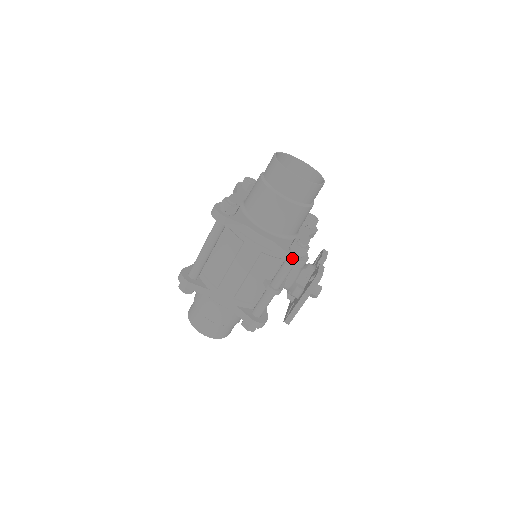
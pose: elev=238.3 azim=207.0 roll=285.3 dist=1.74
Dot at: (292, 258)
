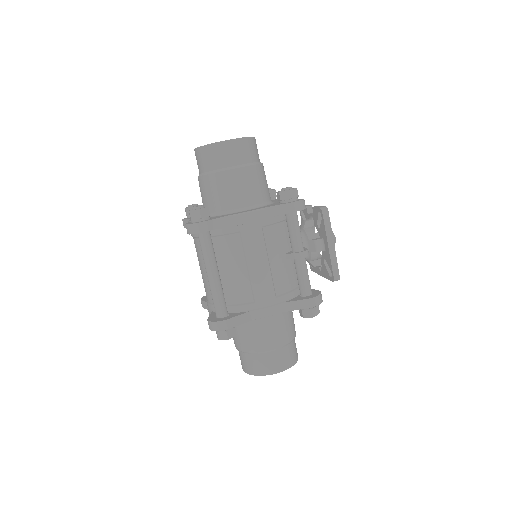
Dot at: (292, 204)
